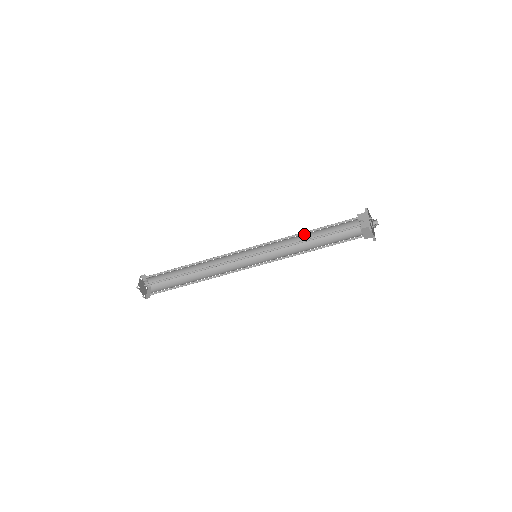
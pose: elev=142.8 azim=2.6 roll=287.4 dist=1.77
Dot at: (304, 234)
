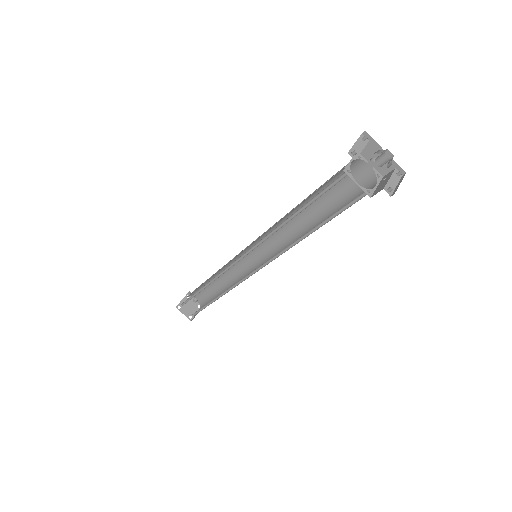
Dot at: occluded
